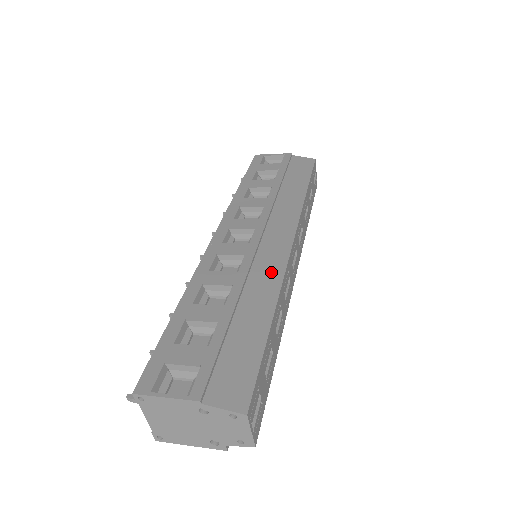
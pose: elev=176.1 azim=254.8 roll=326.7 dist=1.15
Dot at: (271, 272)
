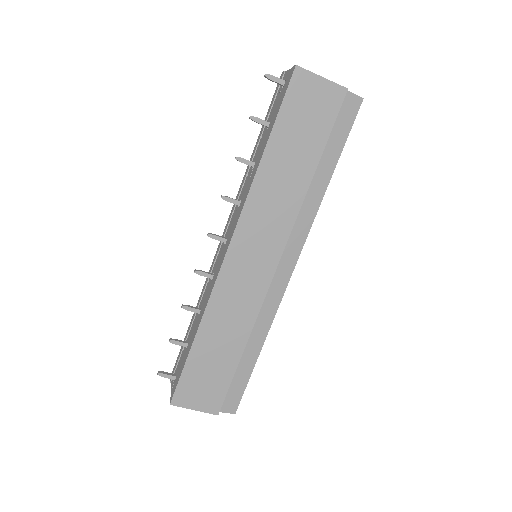
Dot at: occluded
